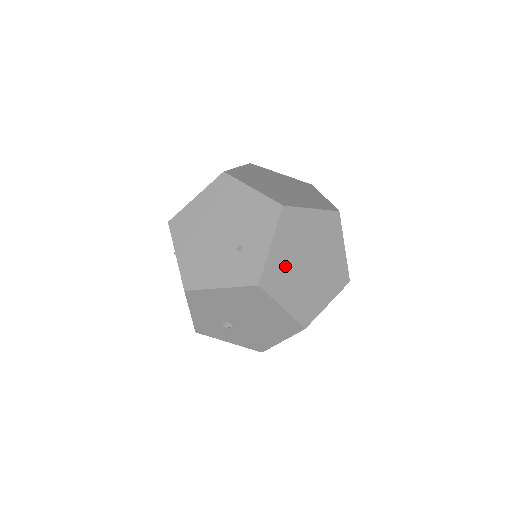
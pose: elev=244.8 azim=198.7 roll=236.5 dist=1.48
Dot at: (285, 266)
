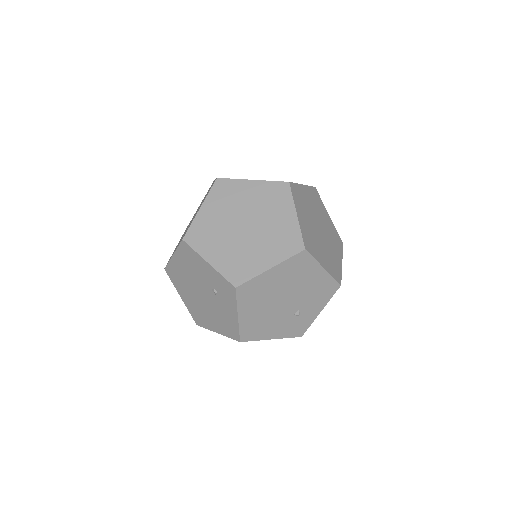
Dot at: occluded
